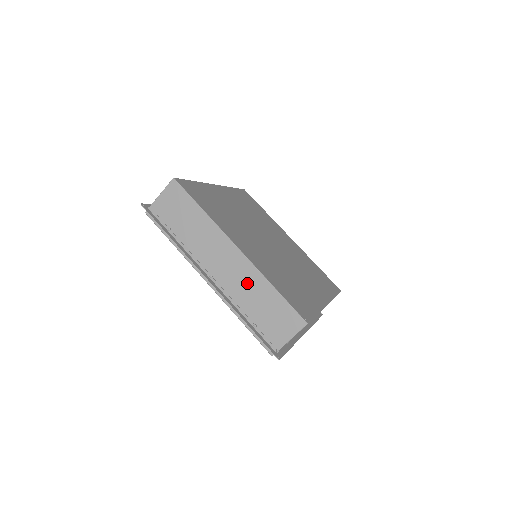
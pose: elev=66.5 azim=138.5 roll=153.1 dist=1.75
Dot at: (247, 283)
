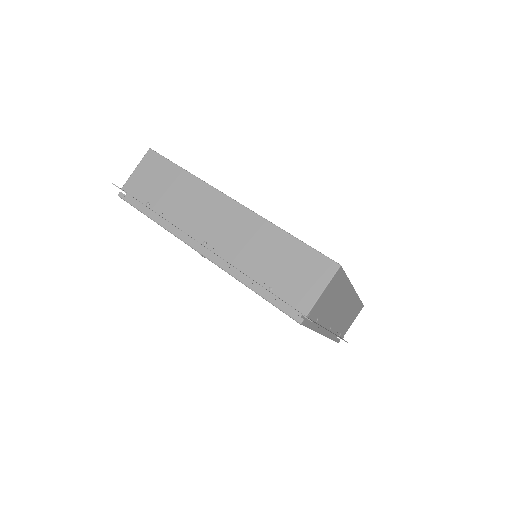
Dot at: (252, 238)
